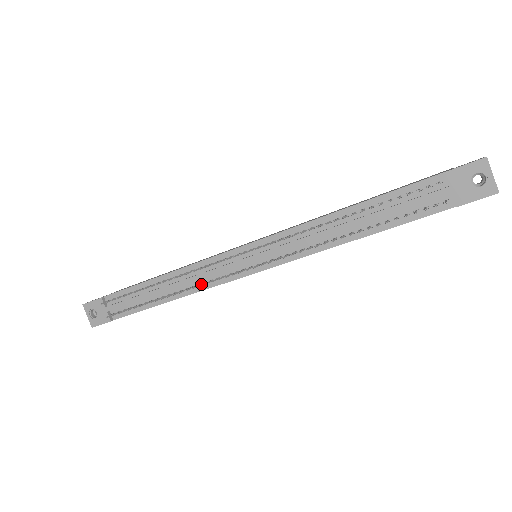
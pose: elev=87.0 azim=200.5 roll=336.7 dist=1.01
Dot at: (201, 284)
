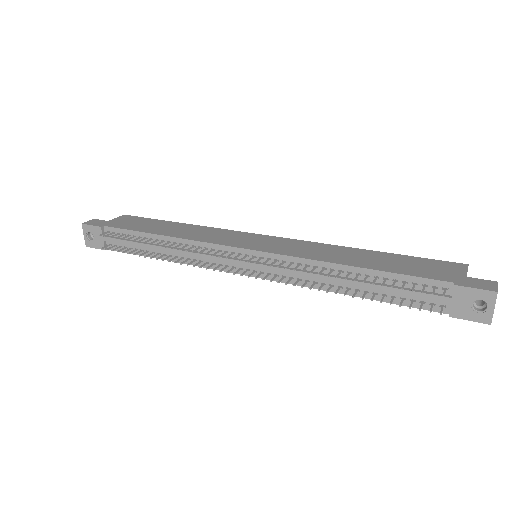
Dot at: (197, 264)
